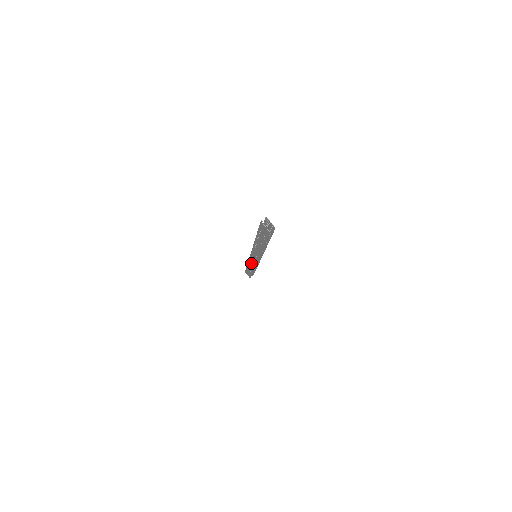
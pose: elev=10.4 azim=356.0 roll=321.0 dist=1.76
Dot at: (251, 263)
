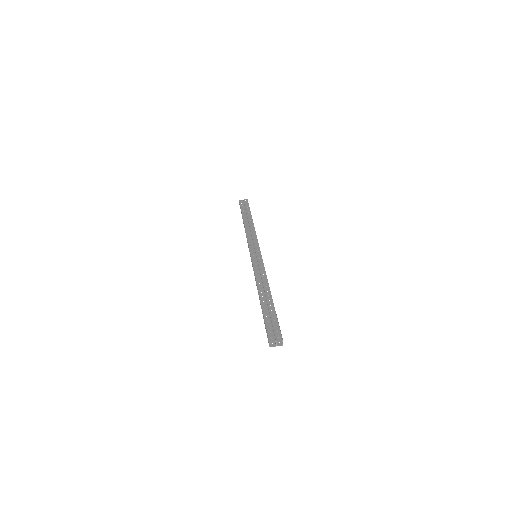
Dot at: occluded
